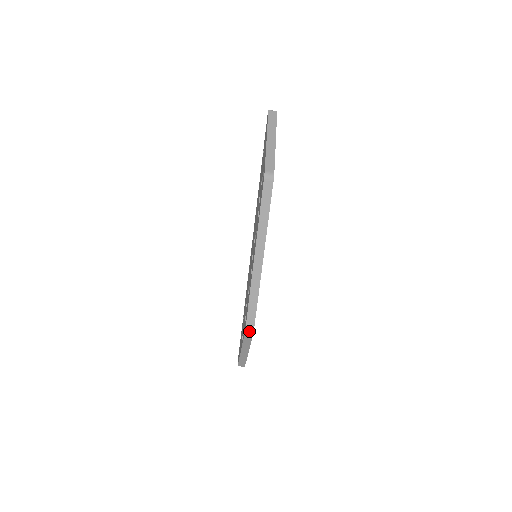
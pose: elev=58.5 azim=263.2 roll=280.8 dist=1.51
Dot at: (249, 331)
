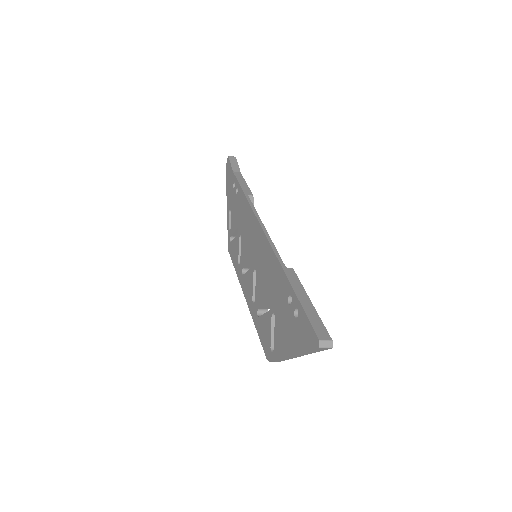
Dot at: occluded
